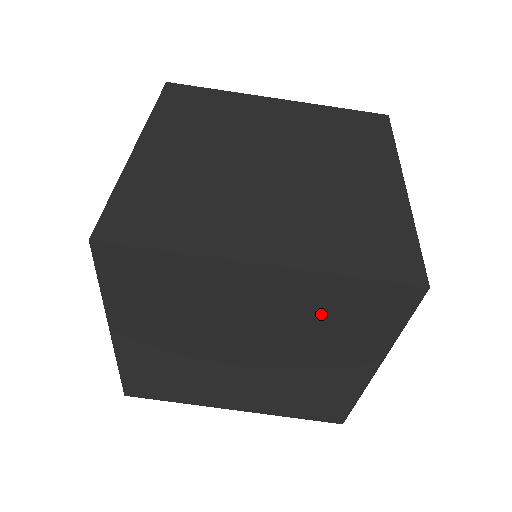
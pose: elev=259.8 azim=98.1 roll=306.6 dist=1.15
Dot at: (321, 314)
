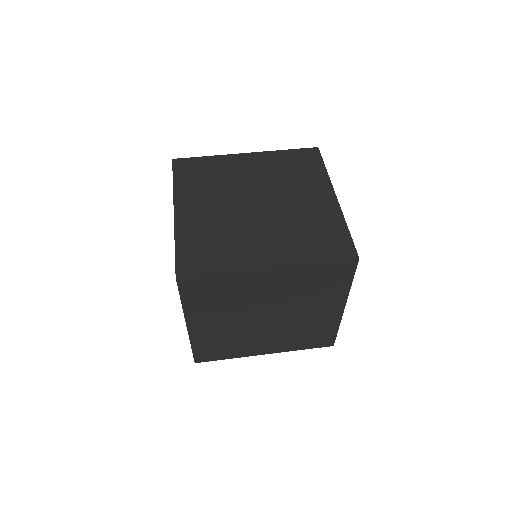
Dot at: (283, 169)
